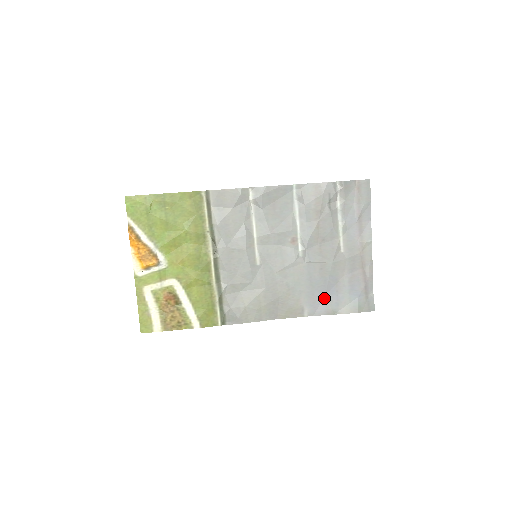
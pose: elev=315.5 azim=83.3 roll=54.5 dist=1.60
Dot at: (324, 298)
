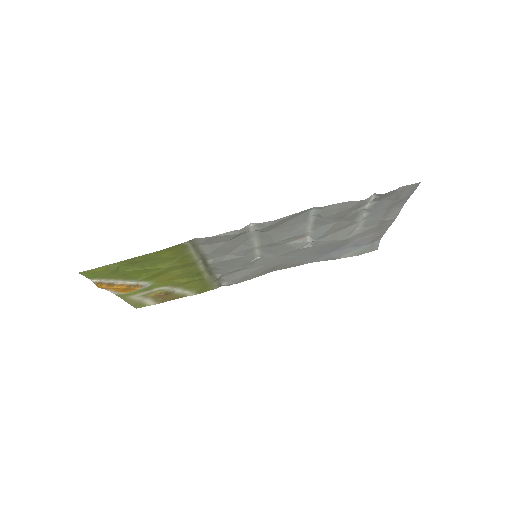
Dot at: (327, 254)
